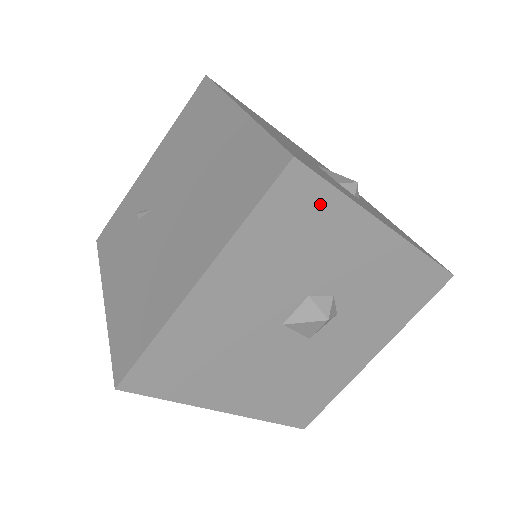
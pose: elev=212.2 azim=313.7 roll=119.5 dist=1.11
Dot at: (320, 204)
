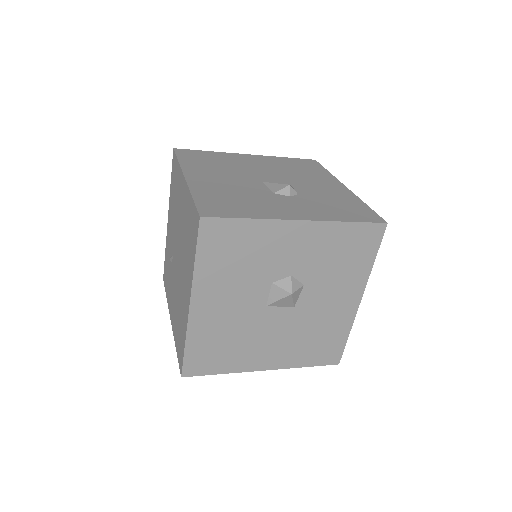
Dot at: (238, 231)
